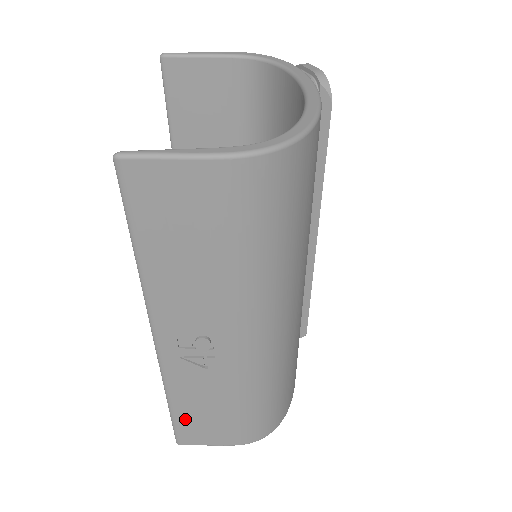
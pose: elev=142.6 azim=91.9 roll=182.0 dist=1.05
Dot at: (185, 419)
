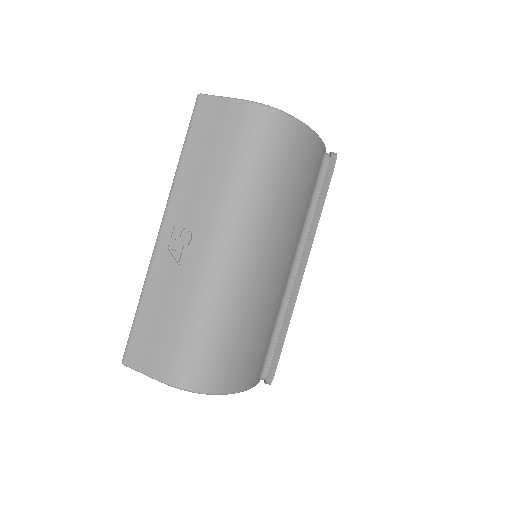
Dot at: (142, 325)
